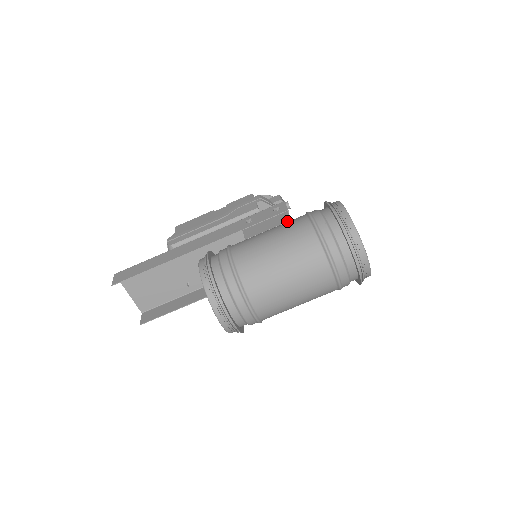
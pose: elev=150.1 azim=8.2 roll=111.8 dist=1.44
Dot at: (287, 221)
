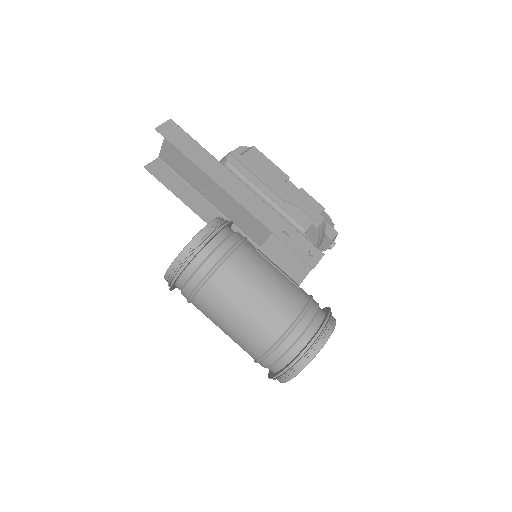
Dot at: (298, 278)
